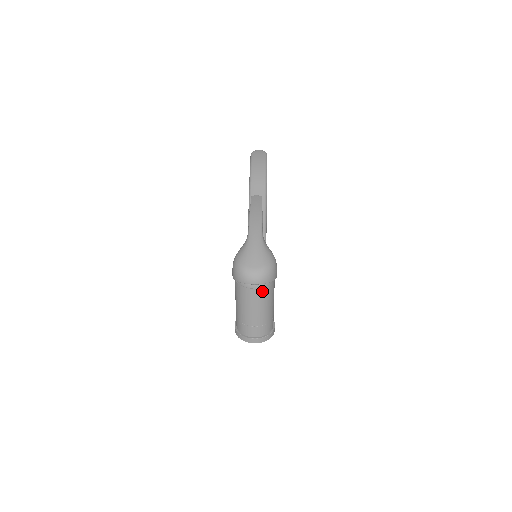
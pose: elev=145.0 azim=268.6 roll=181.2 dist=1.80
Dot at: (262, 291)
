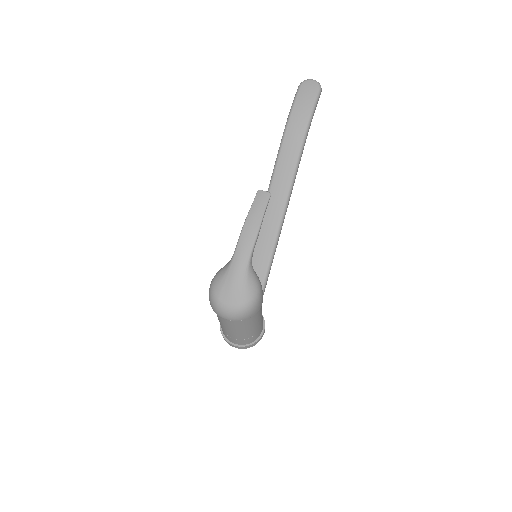
Dot at: (238, 322)
